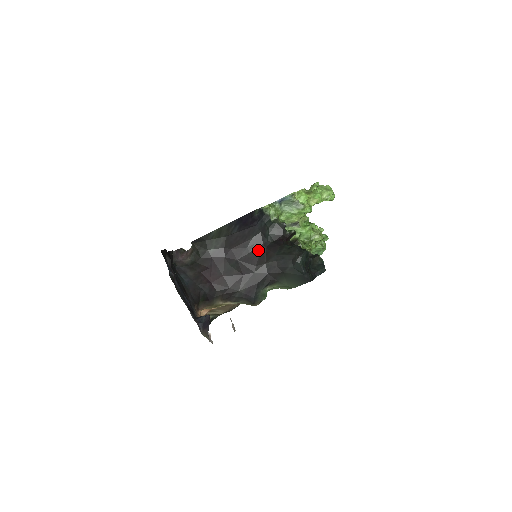
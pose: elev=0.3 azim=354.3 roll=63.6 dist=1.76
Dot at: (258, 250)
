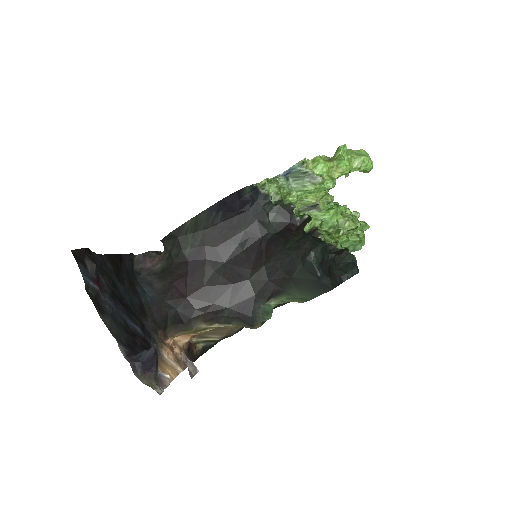
Dot at: (254, 246)
